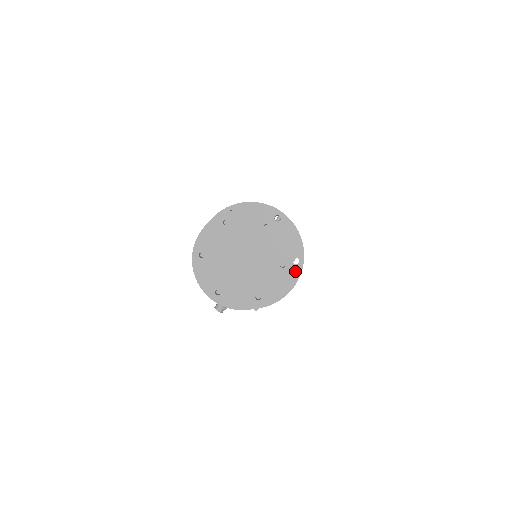
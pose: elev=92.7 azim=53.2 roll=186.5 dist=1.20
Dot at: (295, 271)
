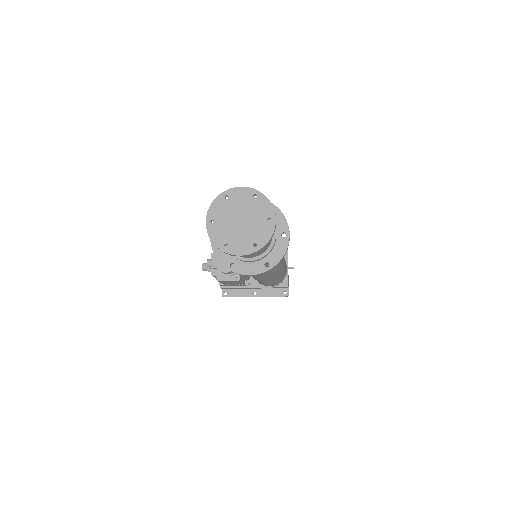
Dot at: (260, 269)
